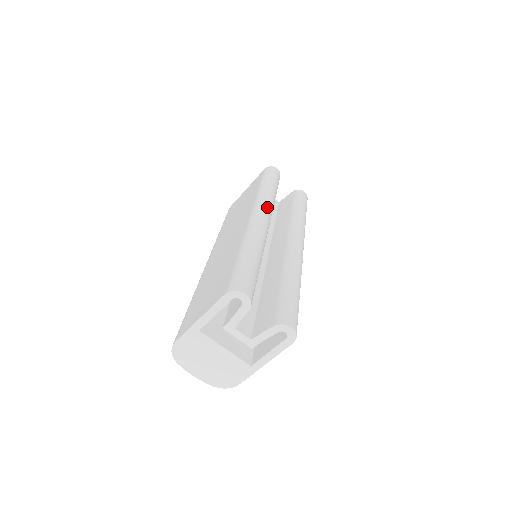
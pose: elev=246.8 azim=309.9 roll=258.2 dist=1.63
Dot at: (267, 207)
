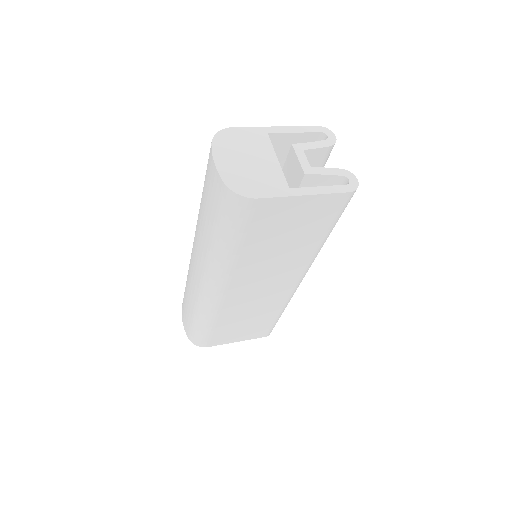
Dot at: occluded
